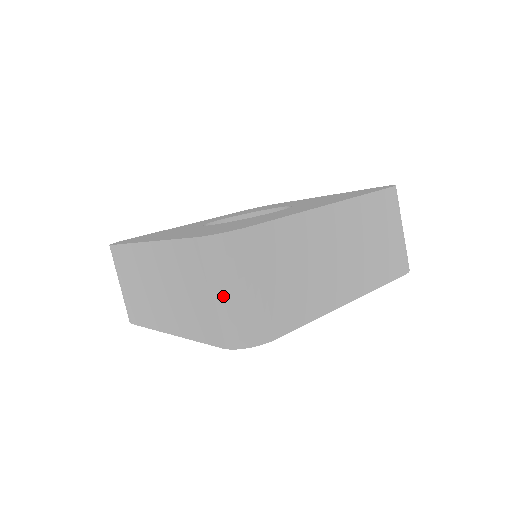
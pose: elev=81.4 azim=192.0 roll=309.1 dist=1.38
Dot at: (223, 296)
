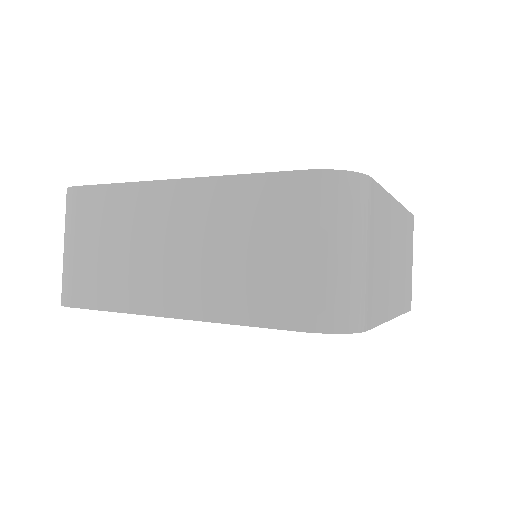
Dot at: (327, 254)
